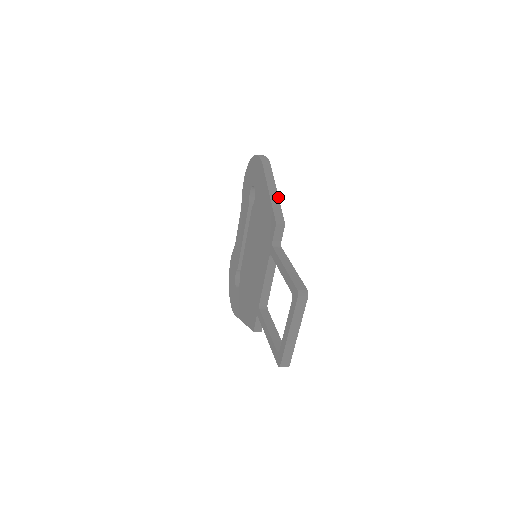
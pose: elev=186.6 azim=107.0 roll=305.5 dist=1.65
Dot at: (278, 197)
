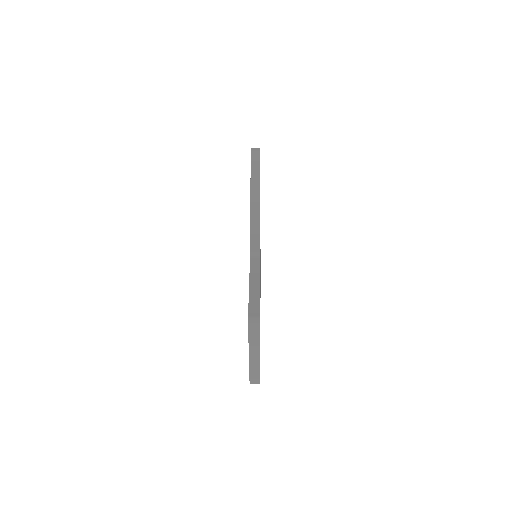
Dot at: (259, 201)
